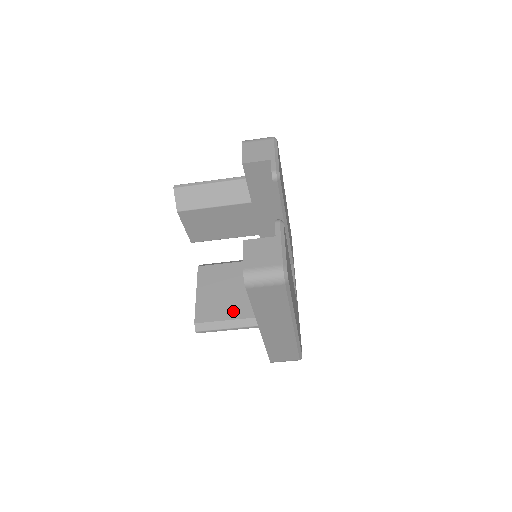
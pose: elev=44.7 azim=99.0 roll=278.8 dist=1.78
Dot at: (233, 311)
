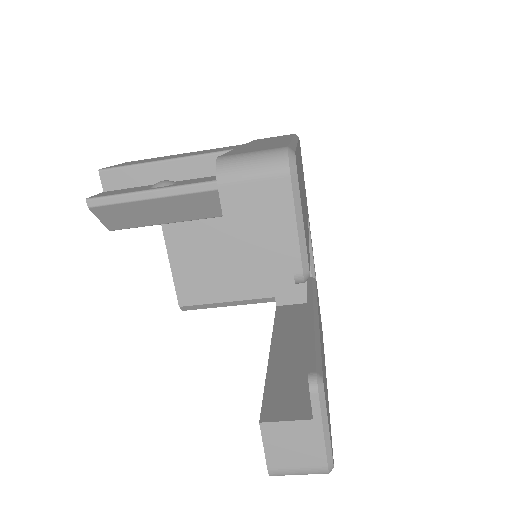
Dot at: (228, 290)
